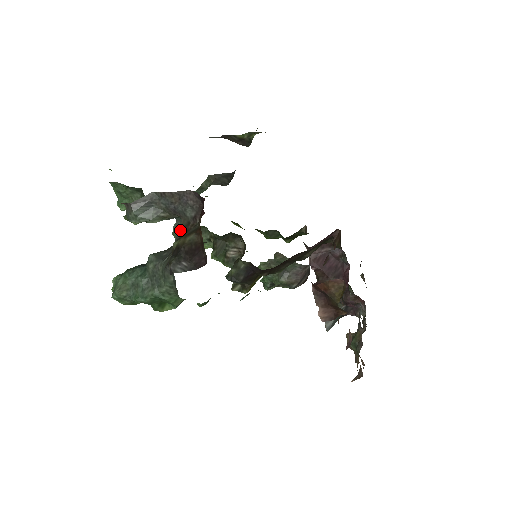
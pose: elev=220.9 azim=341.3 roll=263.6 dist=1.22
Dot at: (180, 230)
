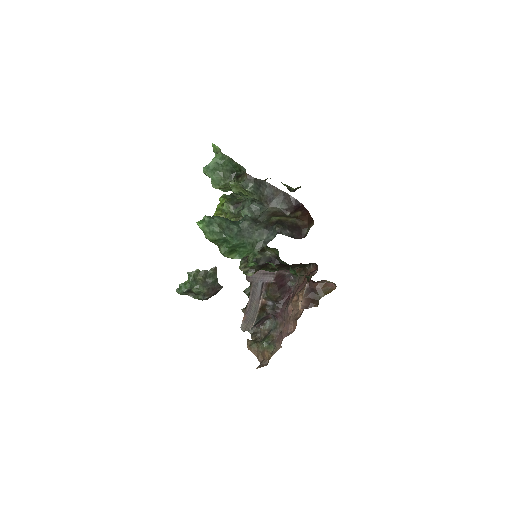
Dot at: (267, 212)
